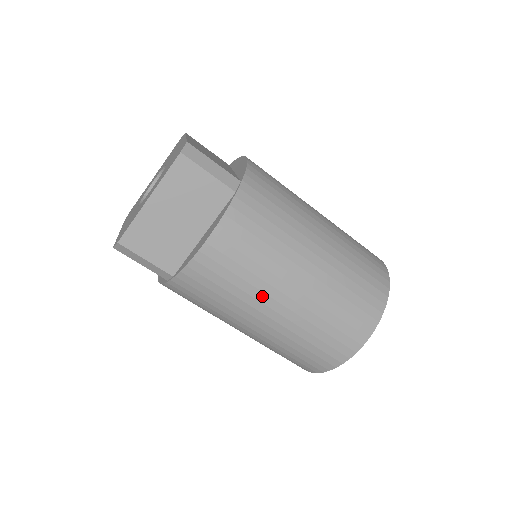
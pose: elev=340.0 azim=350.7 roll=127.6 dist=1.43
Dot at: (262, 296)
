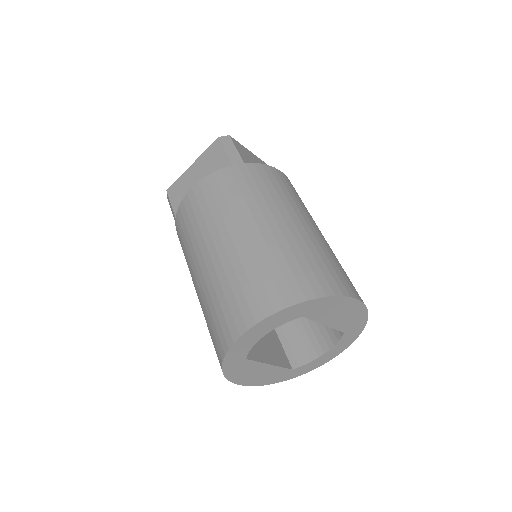
Dot at: (202, 242)
